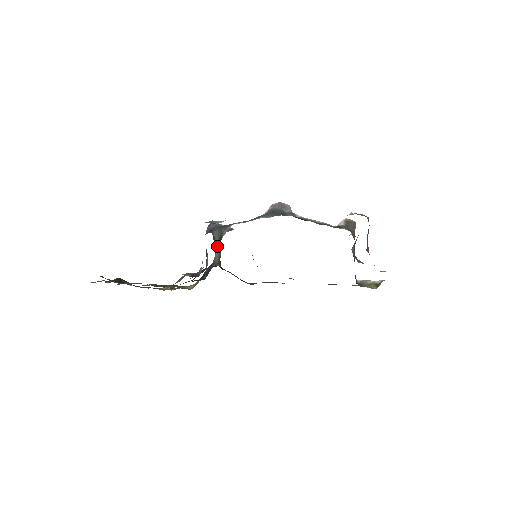
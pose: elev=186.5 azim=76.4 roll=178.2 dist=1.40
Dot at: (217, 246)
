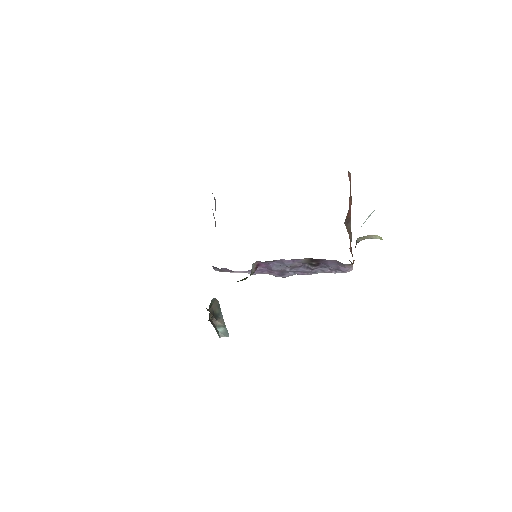
Dot at: (211, 310)
